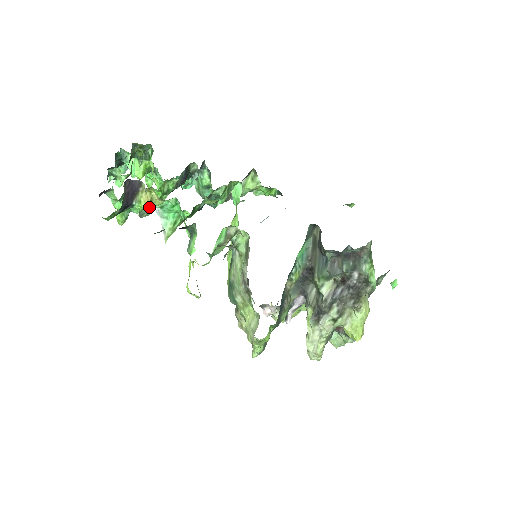
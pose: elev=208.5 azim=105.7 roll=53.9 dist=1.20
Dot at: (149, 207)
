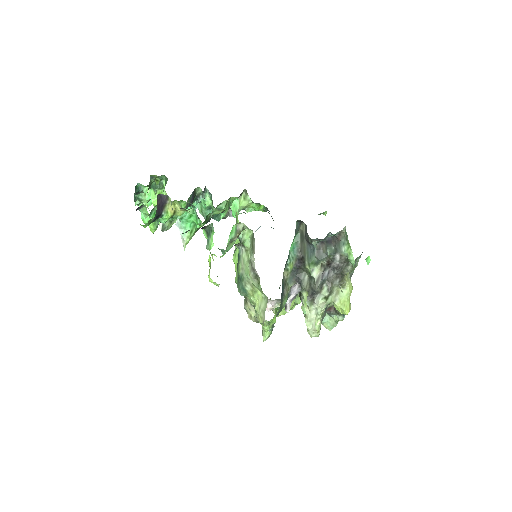
Dot at: (172, 218)
